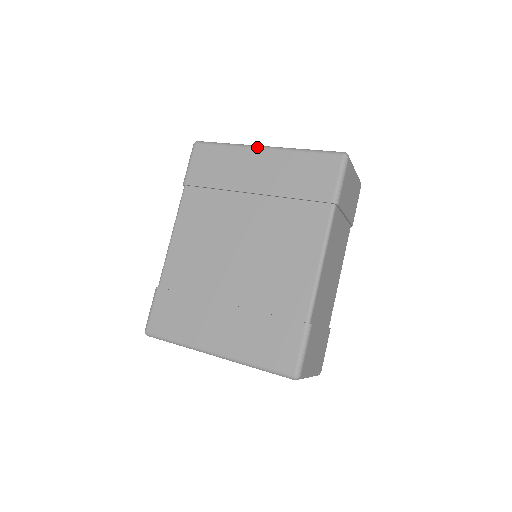
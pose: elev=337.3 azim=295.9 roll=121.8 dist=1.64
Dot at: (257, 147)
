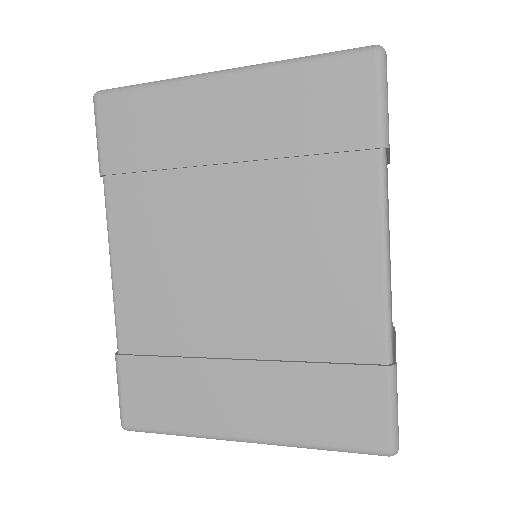
Dot at: (209, 76)
